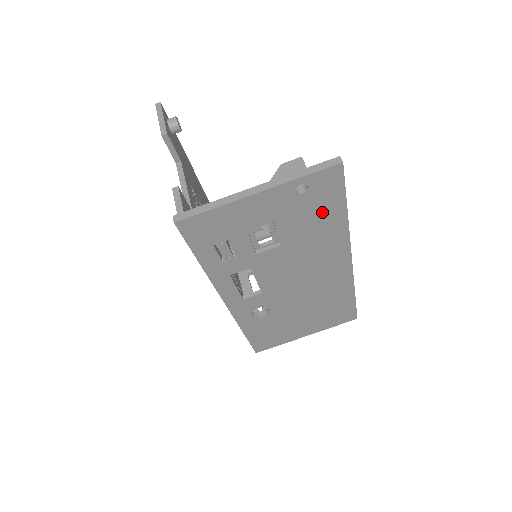
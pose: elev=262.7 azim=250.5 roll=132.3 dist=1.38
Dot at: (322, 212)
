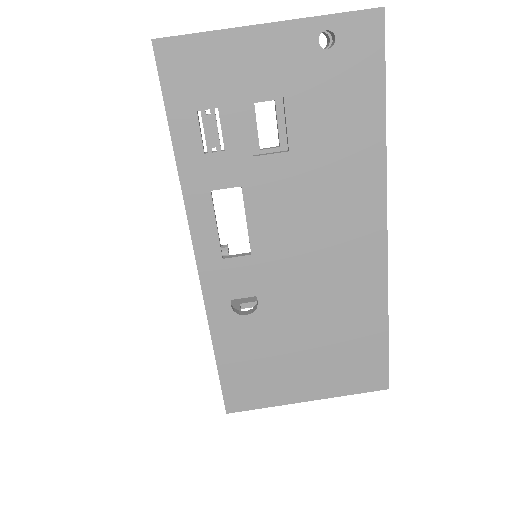
Dot at: (351, 101)
